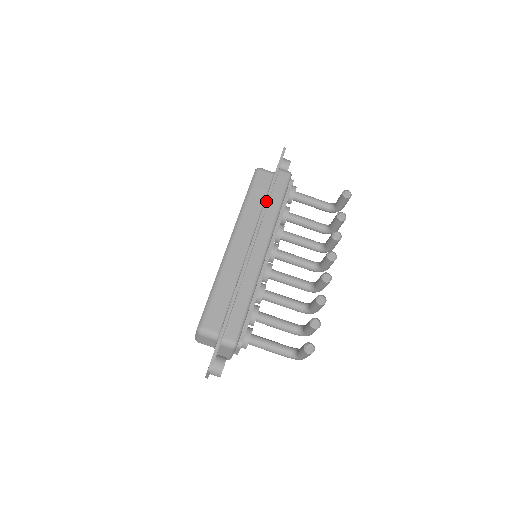
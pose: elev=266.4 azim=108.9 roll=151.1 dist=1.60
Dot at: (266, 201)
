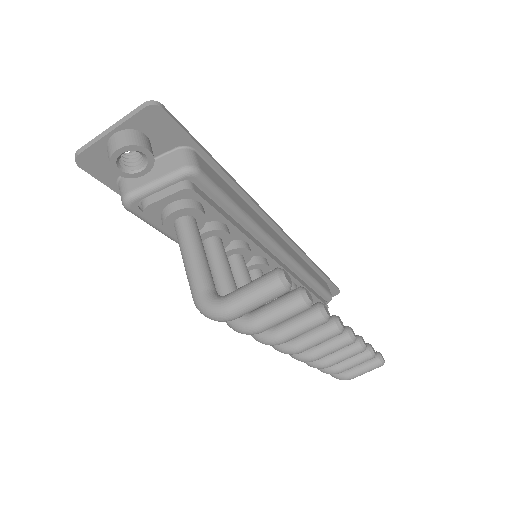
Dot at: (310, 259)
